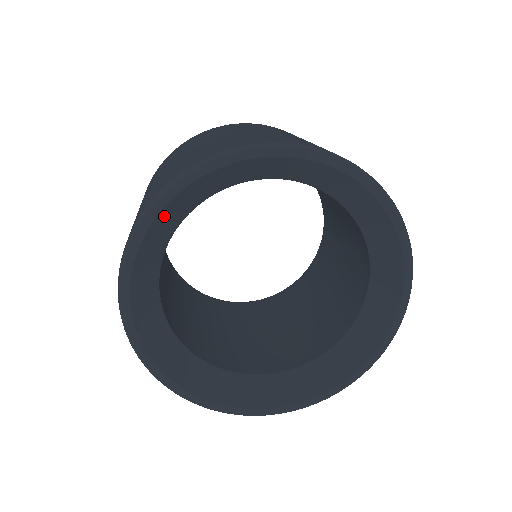
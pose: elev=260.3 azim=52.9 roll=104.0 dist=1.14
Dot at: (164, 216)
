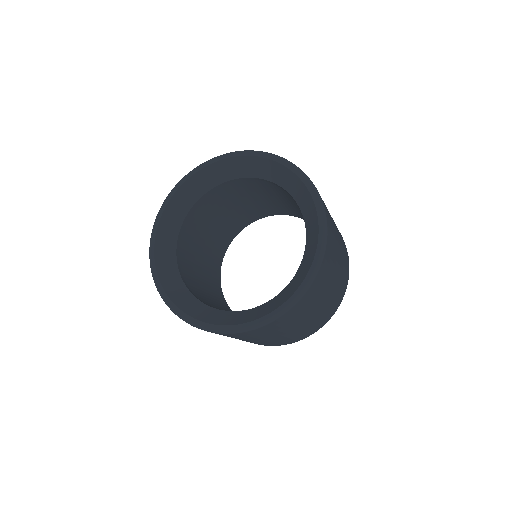
Dot at: (187, 187)
